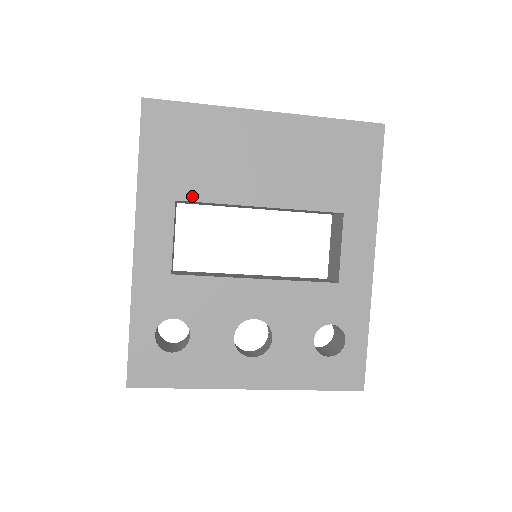
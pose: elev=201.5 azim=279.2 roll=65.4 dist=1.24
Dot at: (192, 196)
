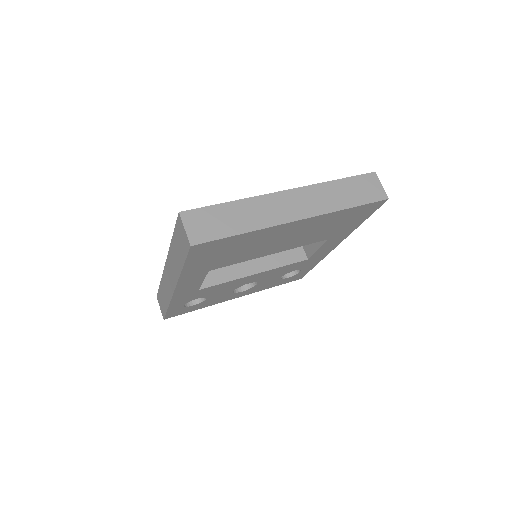
Dot at: (222, 266)
